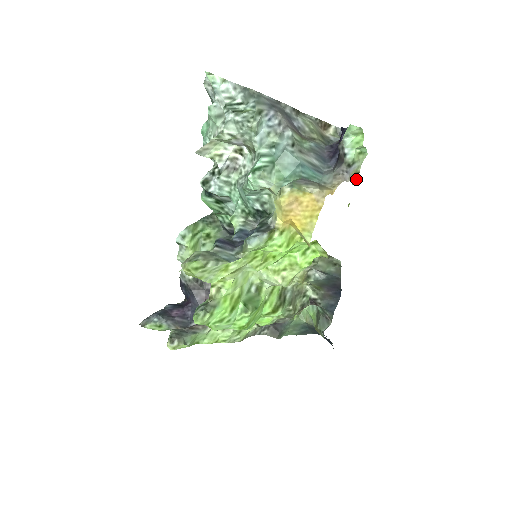
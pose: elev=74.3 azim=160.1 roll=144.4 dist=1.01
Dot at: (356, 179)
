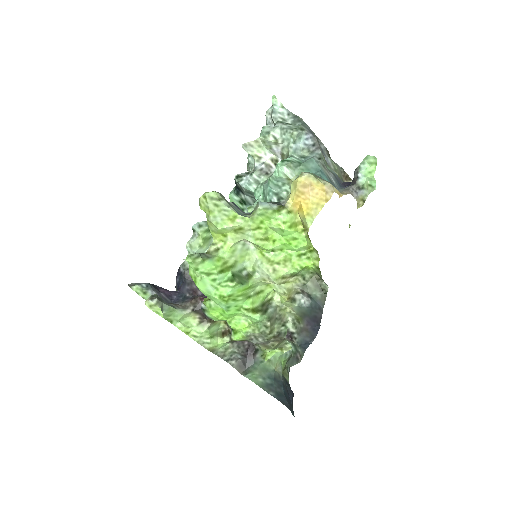
Dot at: (361, 206)
